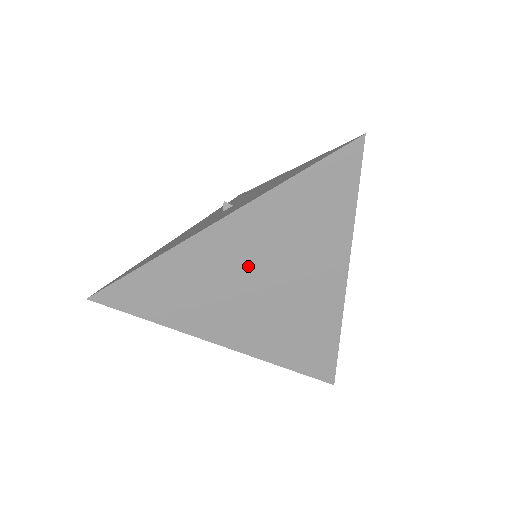
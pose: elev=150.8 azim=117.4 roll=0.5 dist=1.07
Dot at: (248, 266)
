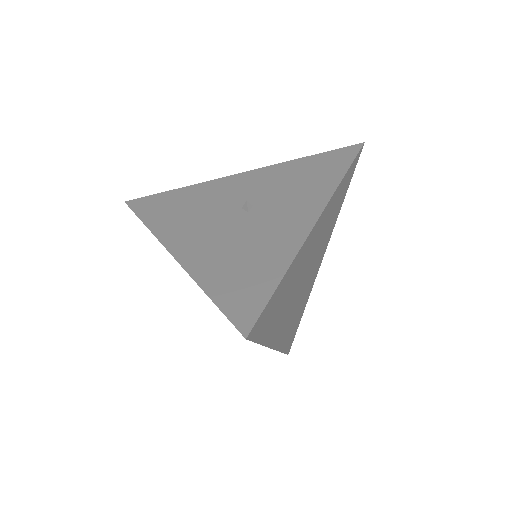
Dot at: occluded
